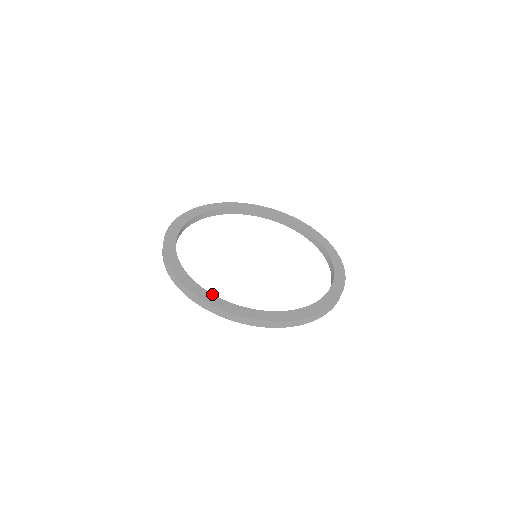
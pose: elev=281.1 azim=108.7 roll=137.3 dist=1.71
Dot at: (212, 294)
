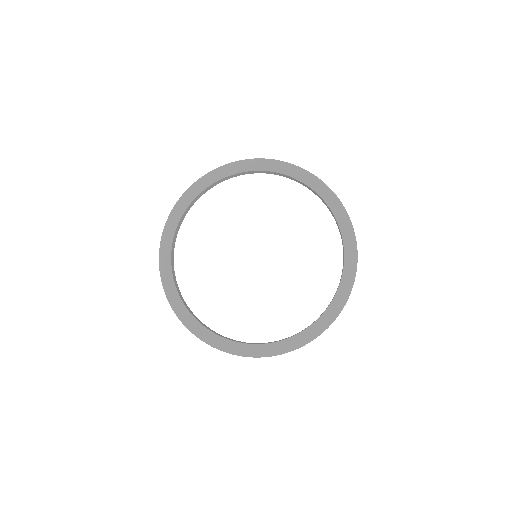
Dot at: (174, 284)
